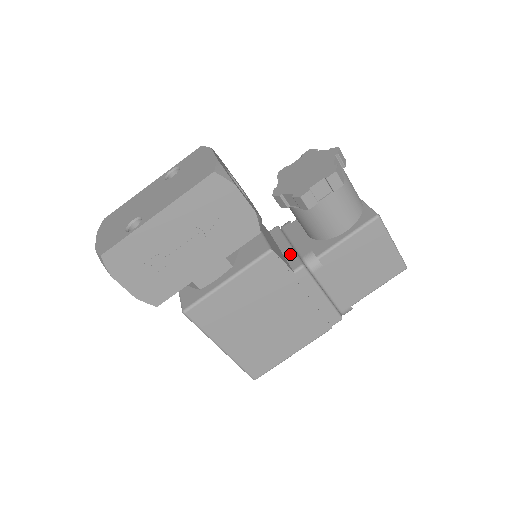
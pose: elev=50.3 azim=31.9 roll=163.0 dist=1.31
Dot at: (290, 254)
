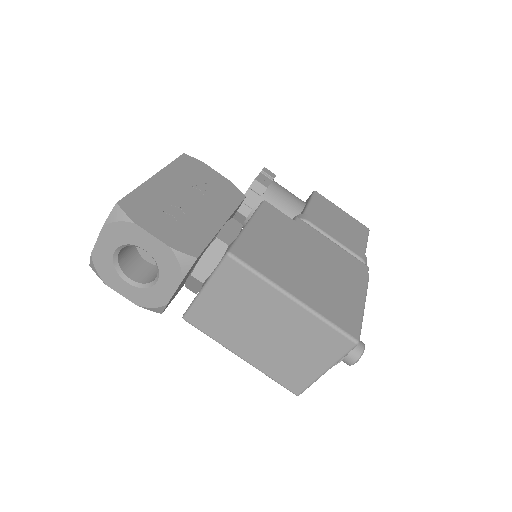
Dot at: occluded
